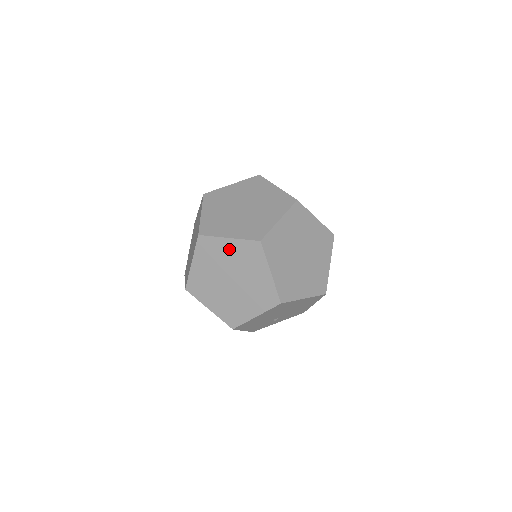
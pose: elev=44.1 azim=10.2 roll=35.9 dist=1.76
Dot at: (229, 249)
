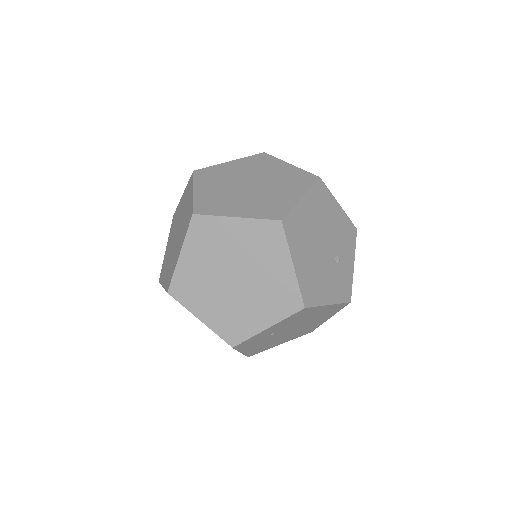
Dot at: (193, 260)
